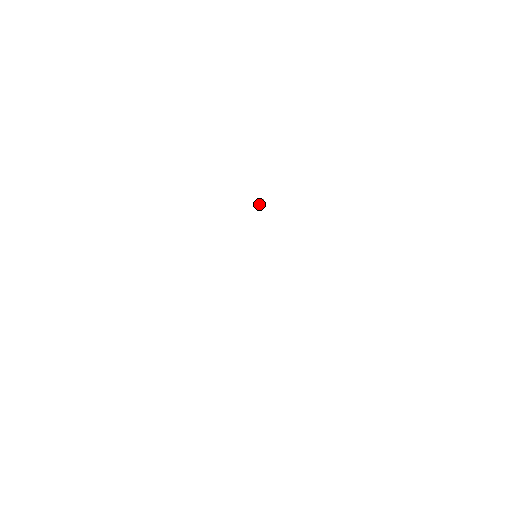
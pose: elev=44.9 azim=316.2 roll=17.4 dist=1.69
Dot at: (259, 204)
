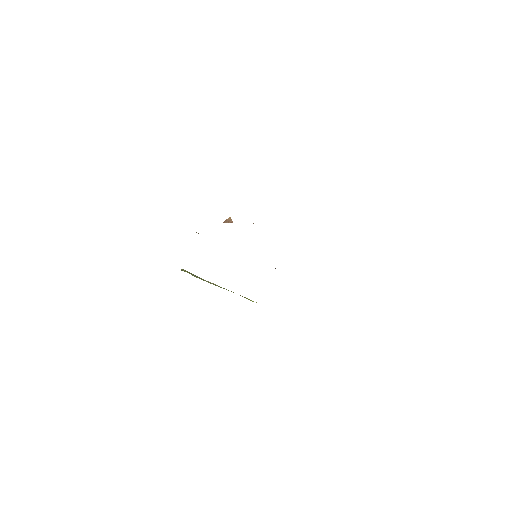
Dot at: (228, 221)
